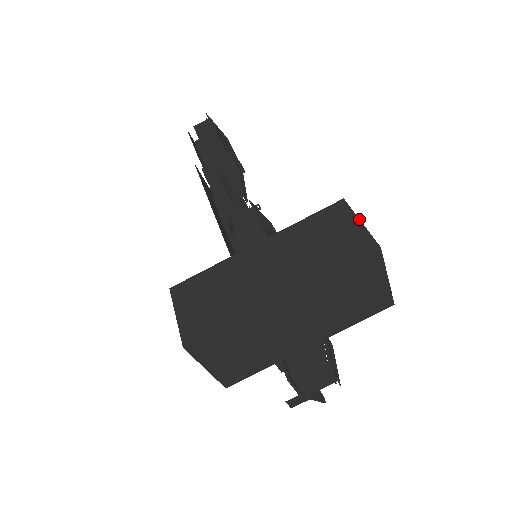
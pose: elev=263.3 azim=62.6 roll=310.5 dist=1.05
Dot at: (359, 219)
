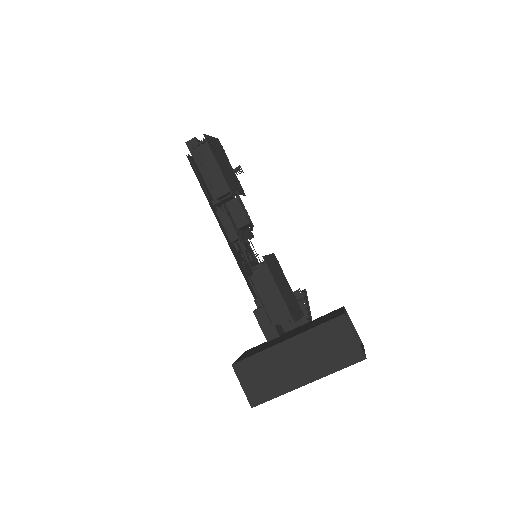
Dot at: (354, 334)
